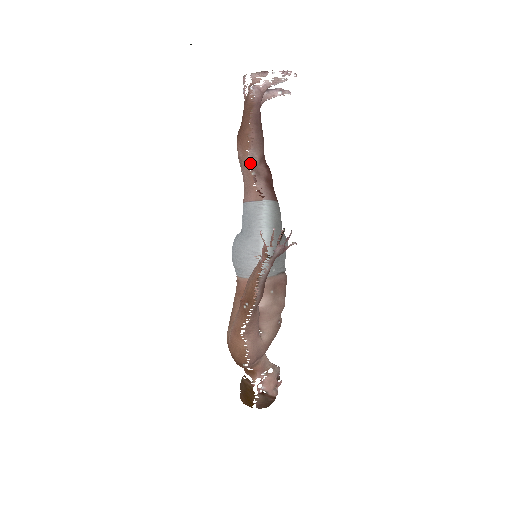
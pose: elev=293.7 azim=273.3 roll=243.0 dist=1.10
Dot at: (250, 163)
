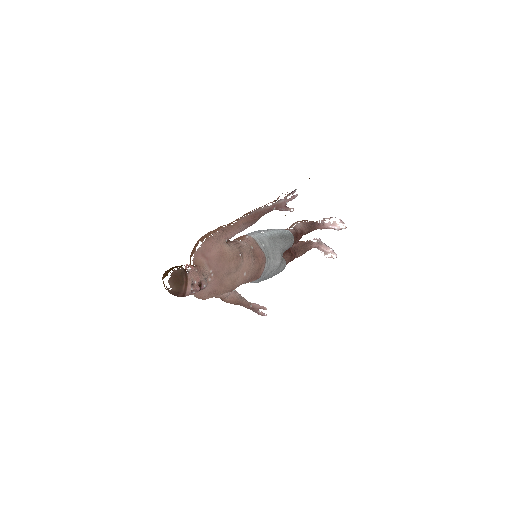
Dot at: (295, 226)
